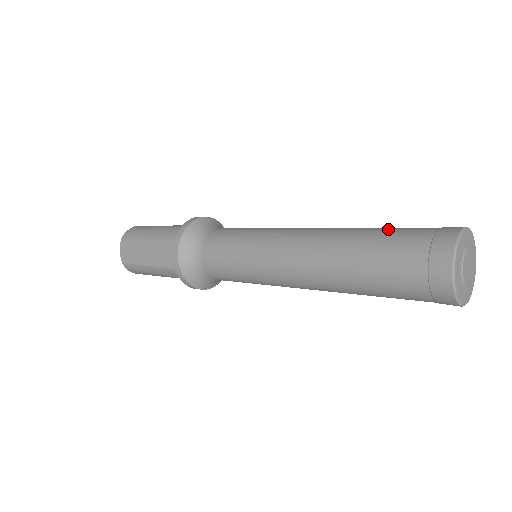
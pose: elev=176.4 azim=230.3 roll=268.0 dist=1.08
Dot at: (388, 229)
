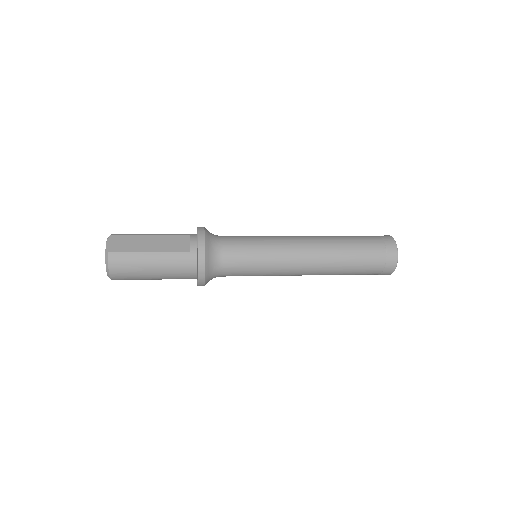
Dot at: occluded
